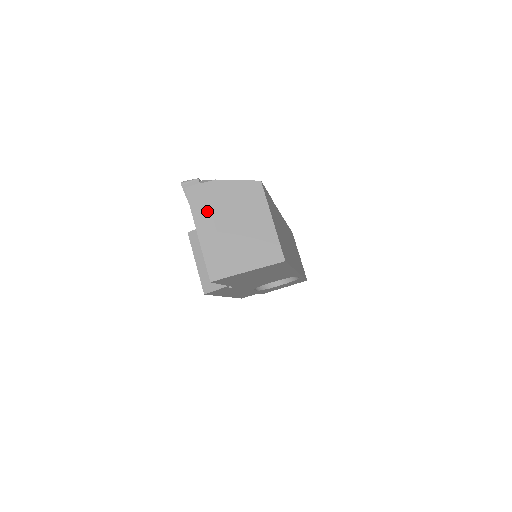
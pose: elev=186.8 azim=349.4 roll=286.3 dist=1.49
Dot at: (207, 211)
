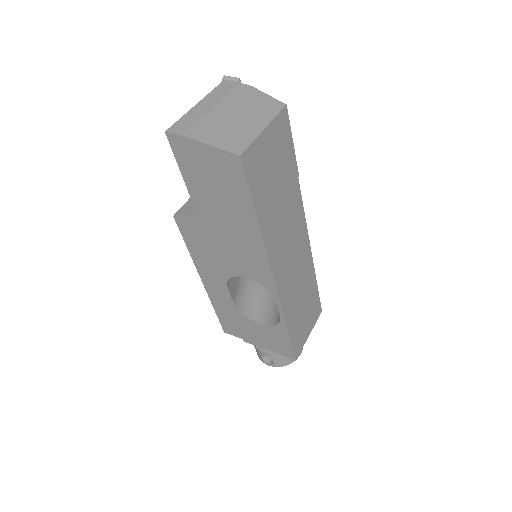
Dot at: (221, 96)
